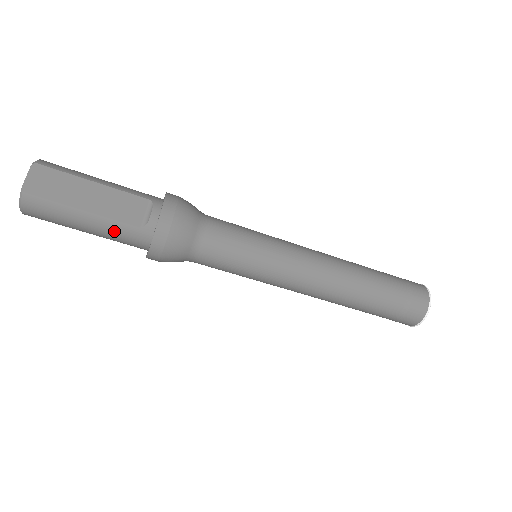
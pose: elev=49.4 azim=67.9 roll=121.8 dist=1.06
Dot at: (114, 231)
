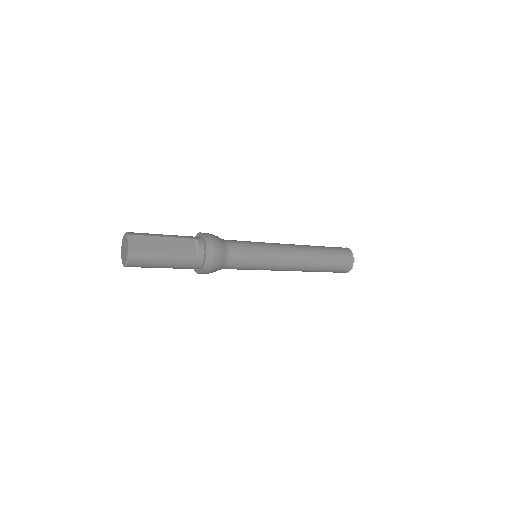
Dot at: (182, 262)
